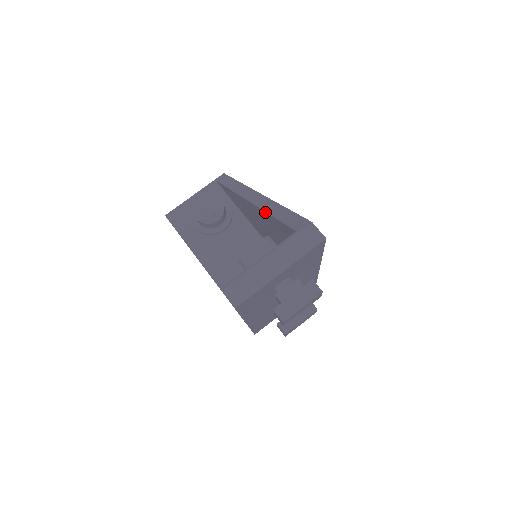
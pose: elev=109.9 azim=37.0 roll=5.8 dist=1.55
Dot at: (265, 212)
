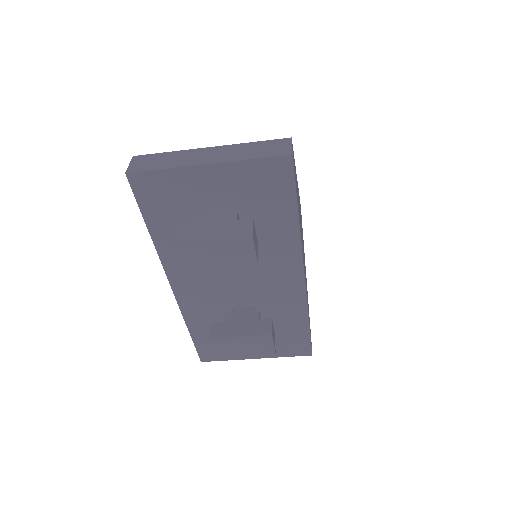
Dot at: occluded
